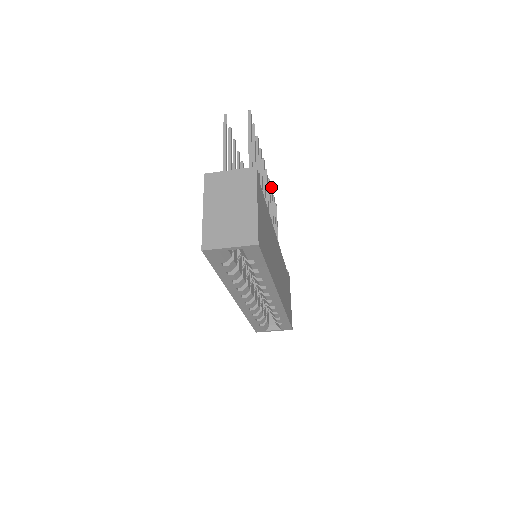
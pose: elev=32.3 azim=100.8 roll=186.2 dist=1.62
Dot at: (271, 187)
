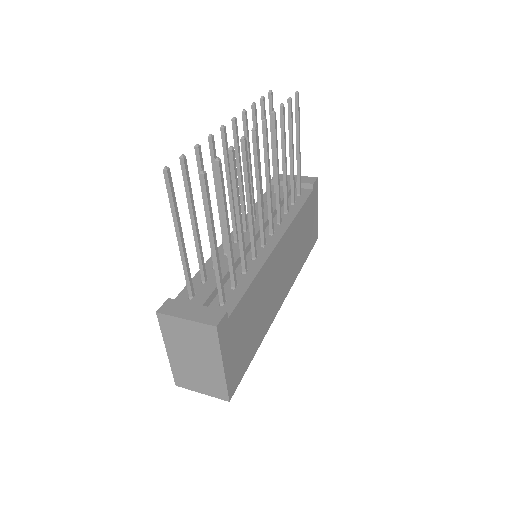
Dot at: (282, 105)
